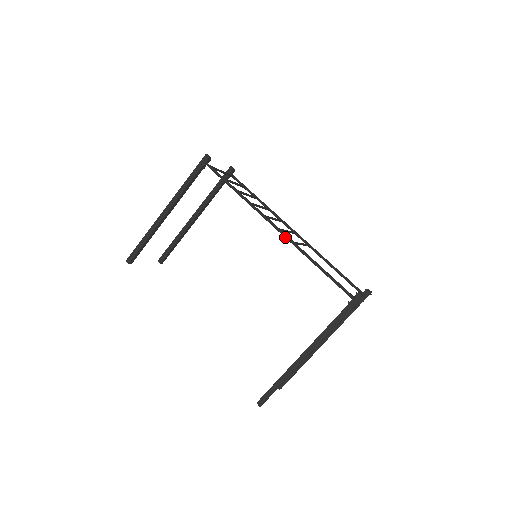
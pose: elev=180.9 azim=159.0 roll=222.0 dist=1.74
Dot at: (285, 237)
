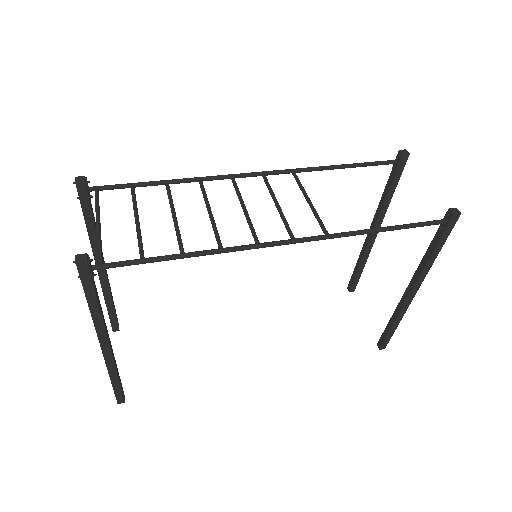
Dot at: occluded
